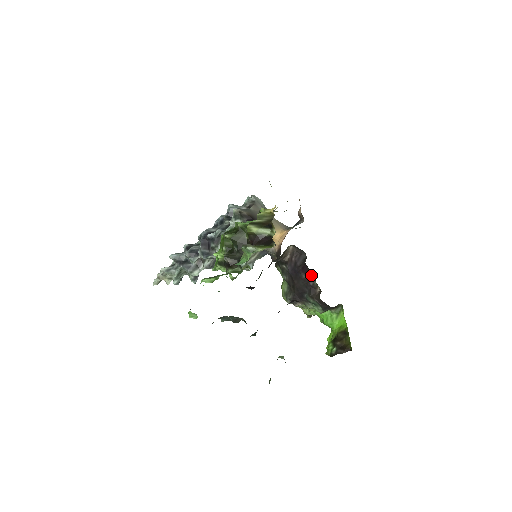
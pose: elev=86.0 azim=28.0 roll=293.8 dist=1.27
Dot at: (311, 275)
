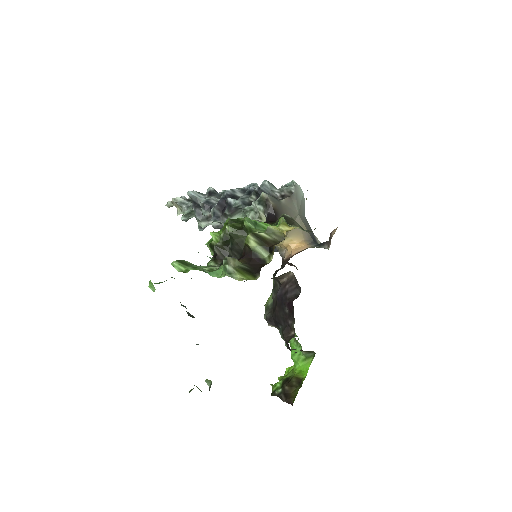
Dot at: (293, 316)
